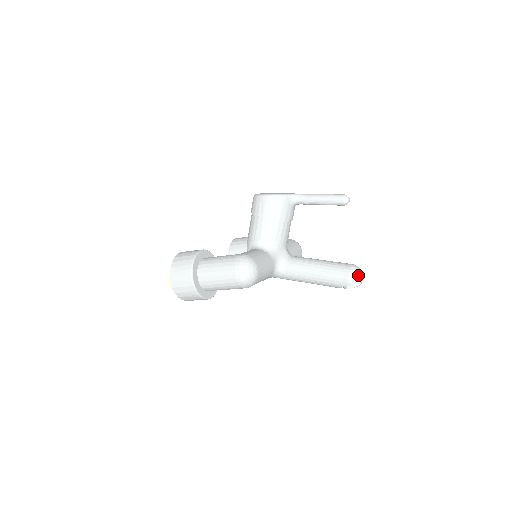
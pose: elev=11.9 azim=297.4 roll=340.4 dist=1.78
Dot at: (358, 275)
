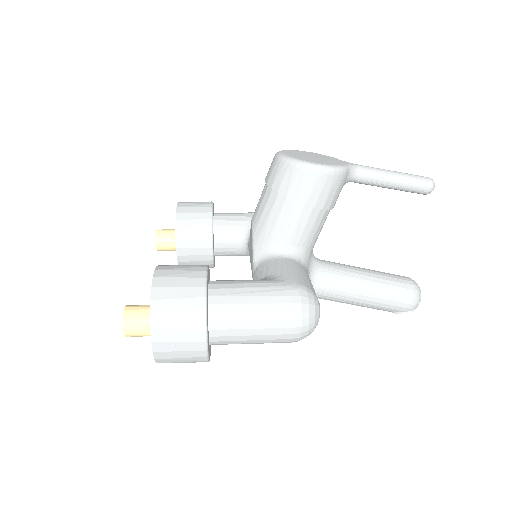
Dot at: occluded
